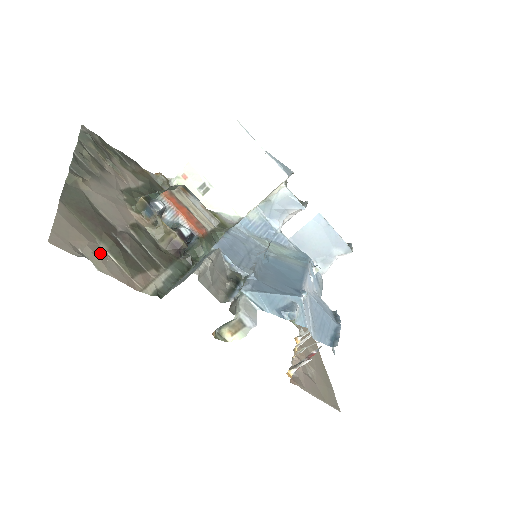
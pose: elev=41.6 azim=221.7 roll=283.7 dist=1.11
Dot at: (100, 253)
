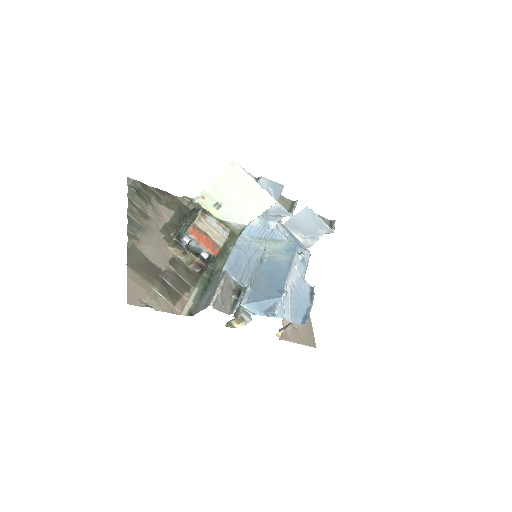
Dot at: (154, 297)
